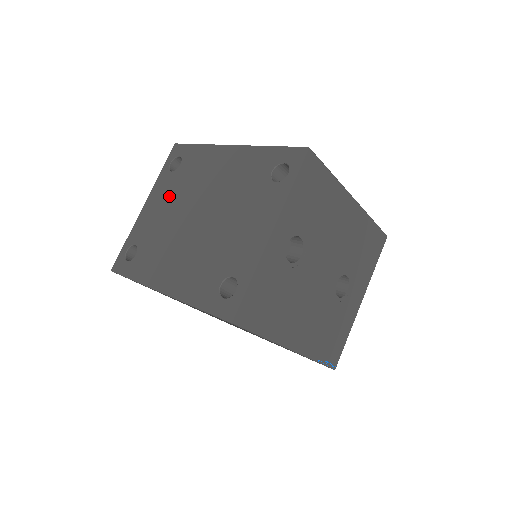
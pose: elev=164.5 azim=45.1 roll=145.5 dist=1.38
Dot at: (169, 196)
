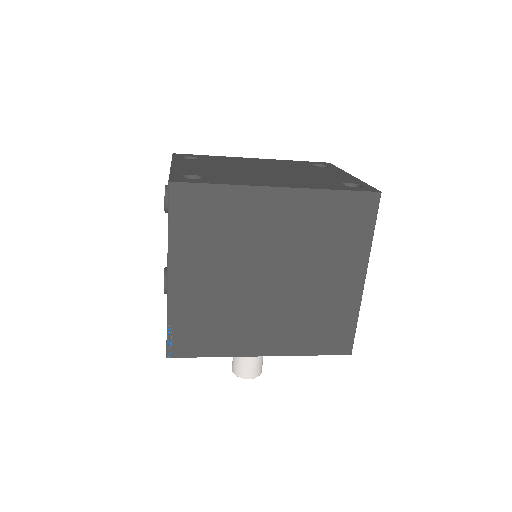
Dot at: (207, 164)
